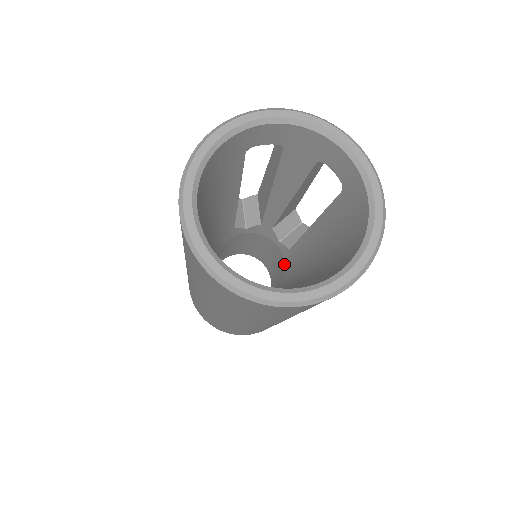
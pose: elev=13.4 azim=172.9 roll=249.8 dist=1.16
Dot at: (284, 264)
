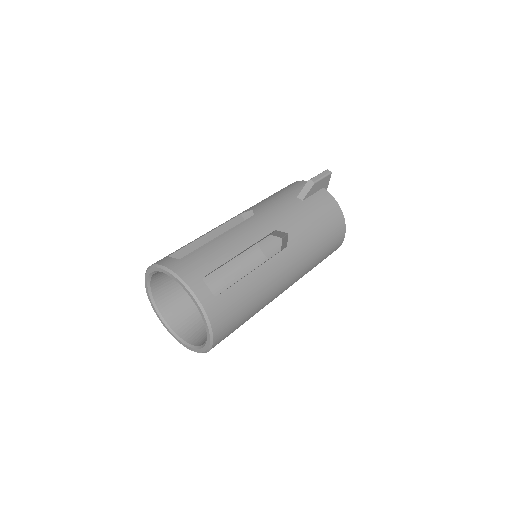
Dot at: occluded
